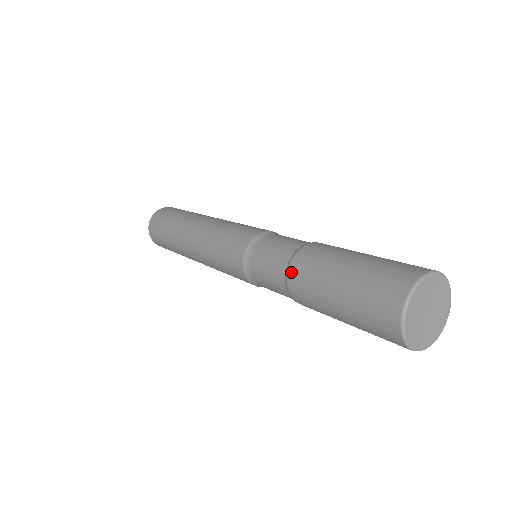
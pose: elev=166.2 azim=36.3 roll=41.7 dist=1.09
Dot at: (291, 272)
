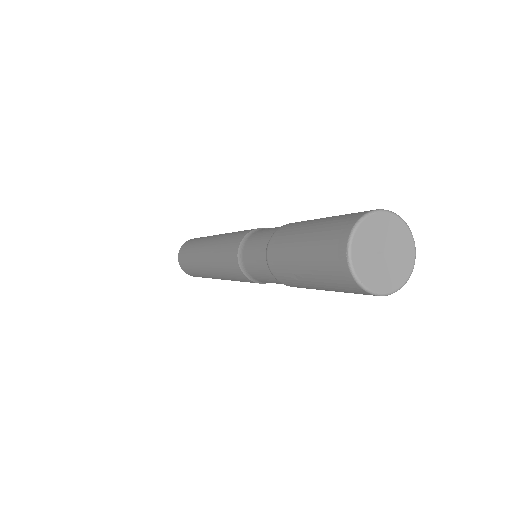
Dot at: (273, 237)
